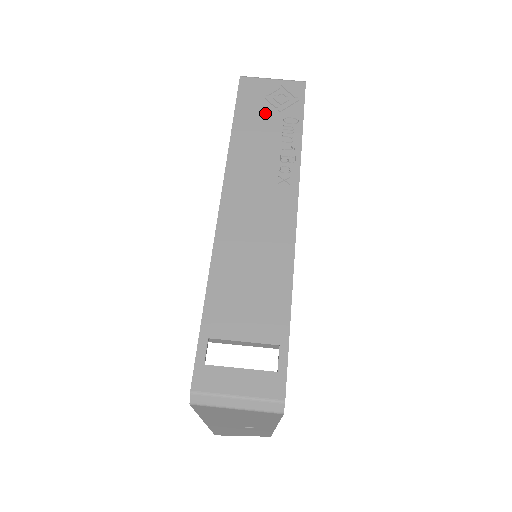
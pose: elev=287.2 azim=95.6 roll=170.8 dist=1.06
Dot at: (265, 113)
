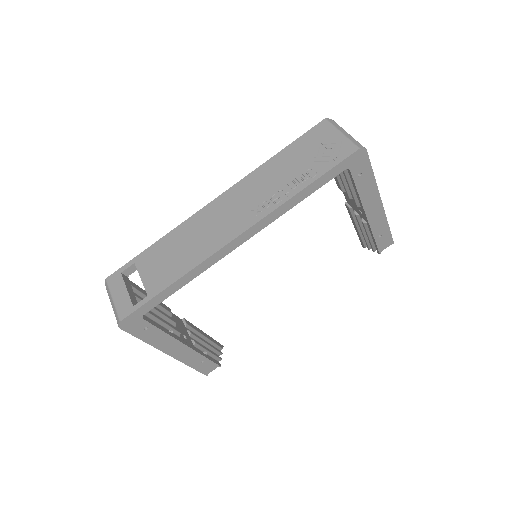
Dot at: (304, 157)
